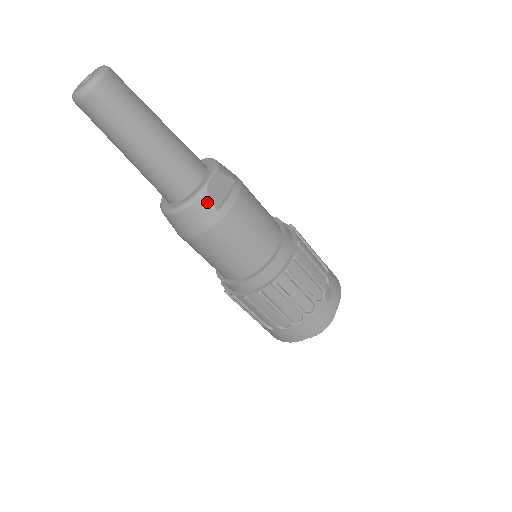
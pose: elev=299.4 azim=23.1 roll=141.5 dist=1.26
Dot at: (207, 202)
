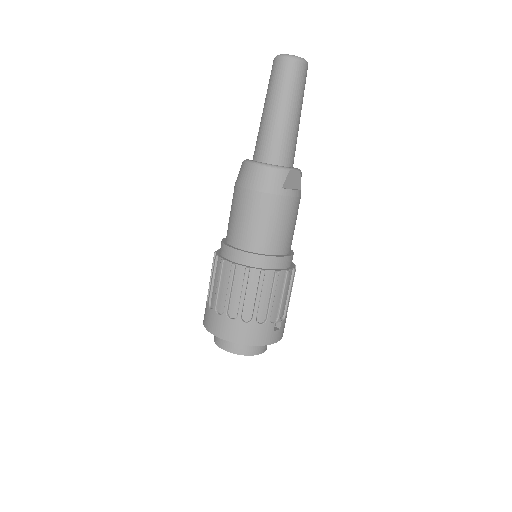
Dot at: (283, 177)
